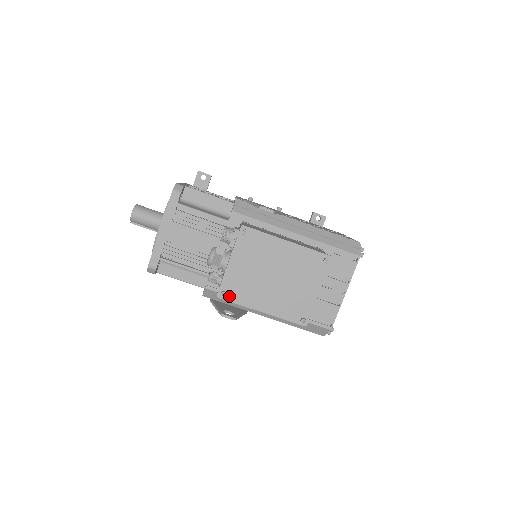
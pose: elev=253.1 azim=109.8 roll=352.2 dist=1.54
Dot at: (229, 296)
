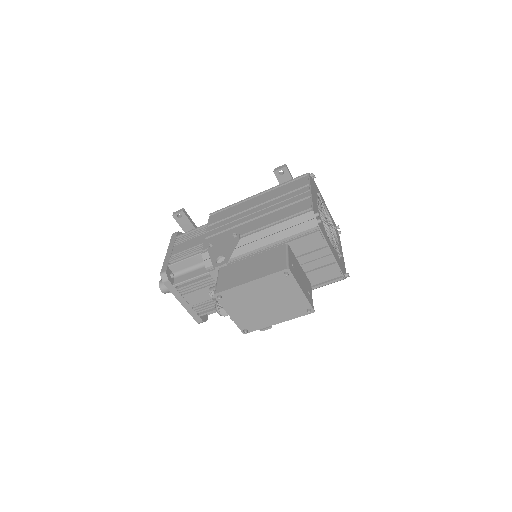
Dot at: (250, 329)
